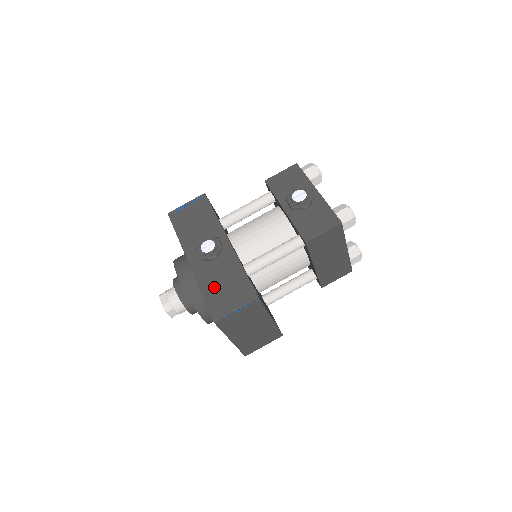
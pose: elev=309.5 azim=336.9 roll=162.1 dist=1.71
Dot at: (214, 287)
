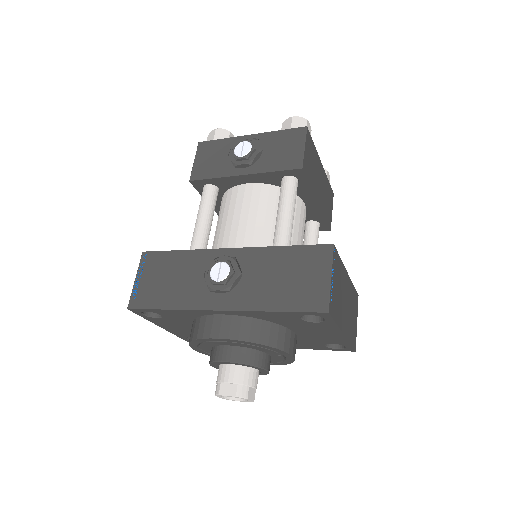
Dot at: (279, 291)
